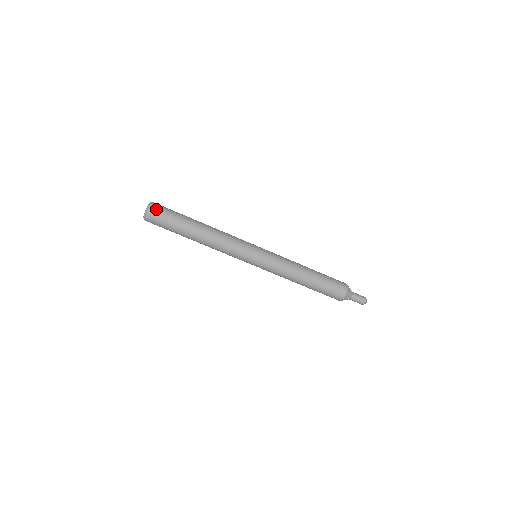
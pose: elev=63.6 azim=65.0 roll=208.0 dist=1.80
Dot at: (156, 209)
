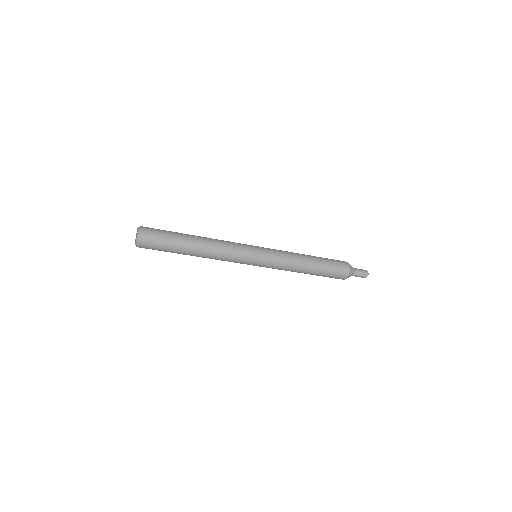
Dot at: (146, 239)
